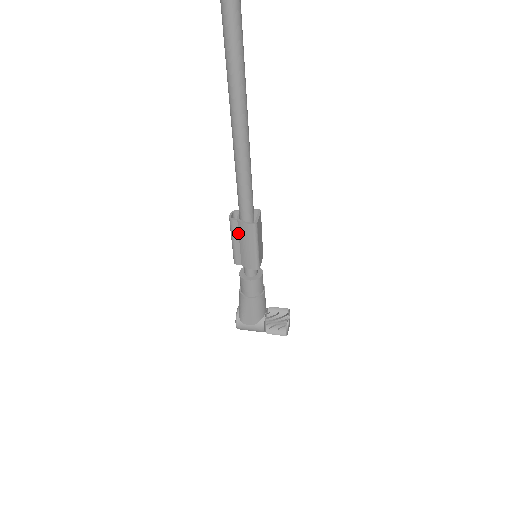
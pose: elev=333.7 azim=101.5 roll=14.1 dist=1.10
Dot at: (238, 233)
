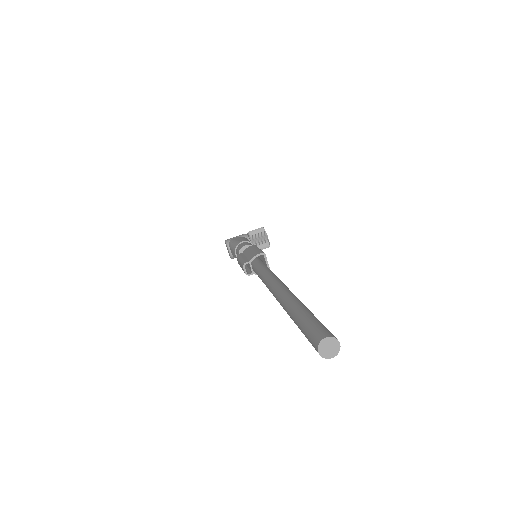
Dot at: occluded
